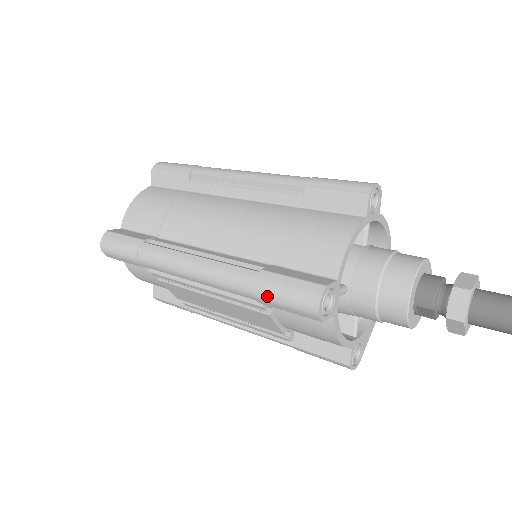
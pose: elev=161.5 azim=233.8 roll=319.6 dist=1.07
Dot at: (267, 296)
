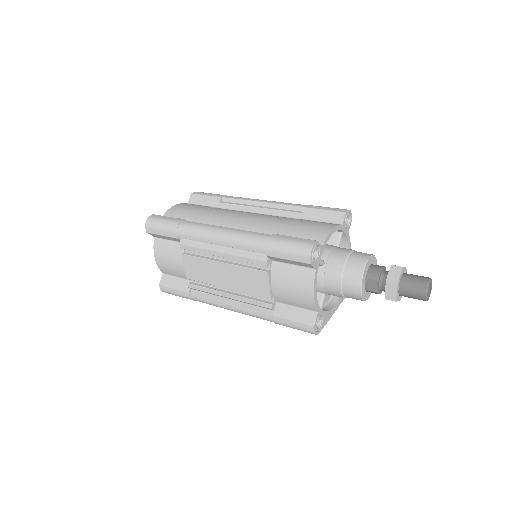
Dot at: (276, 246)
